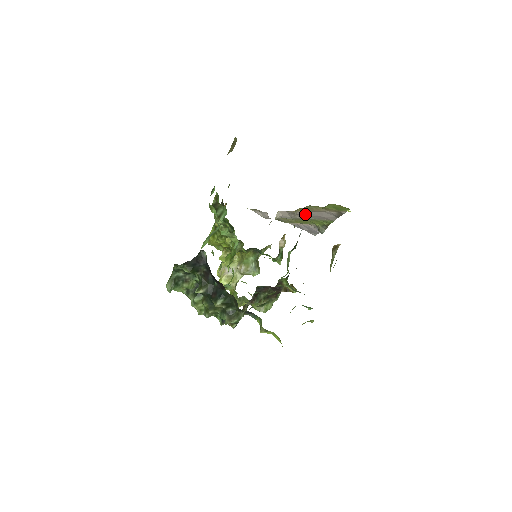
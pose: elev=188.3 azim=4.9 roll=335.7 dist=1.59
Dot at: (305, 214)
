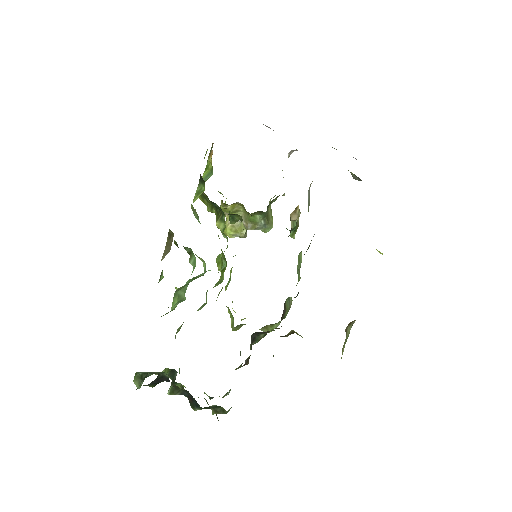
Dot at: occluded
